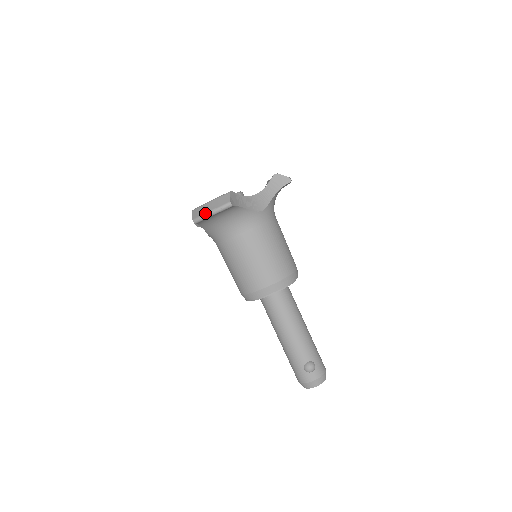
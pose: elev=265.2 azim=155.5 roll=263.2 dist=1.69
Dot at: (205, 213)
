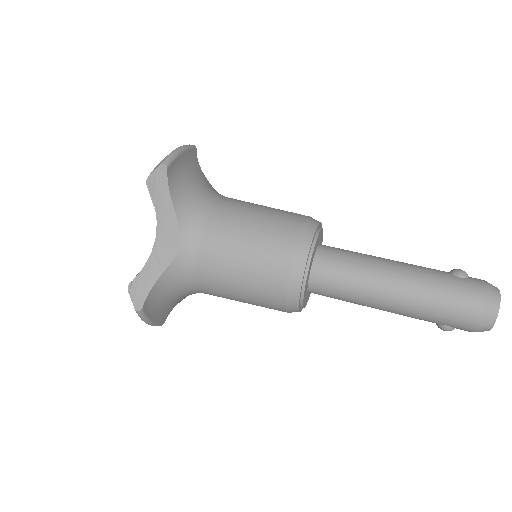
Dot at: (172, 151)
